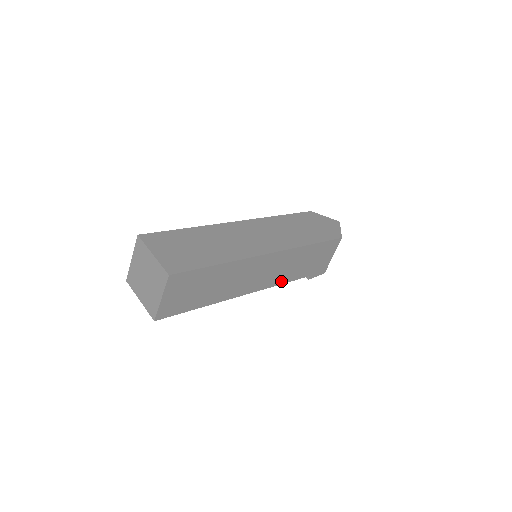
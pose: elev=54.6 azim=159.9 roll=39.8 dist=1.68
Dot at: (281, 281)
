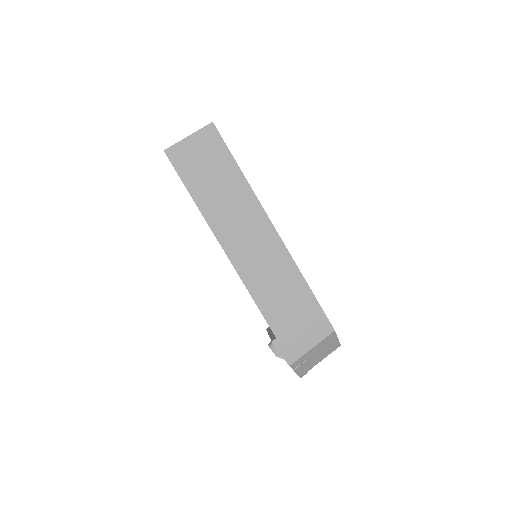
Dot at: (254, 291)
